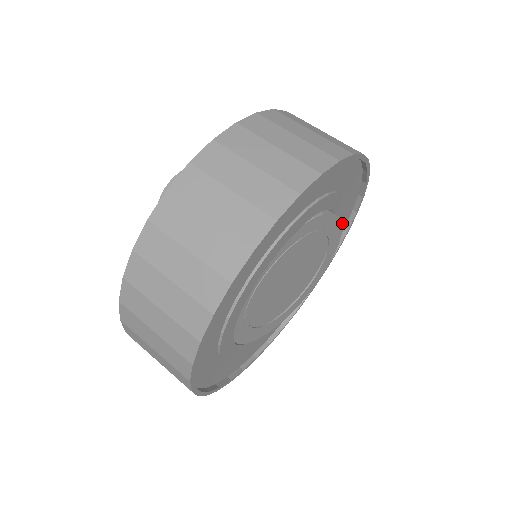
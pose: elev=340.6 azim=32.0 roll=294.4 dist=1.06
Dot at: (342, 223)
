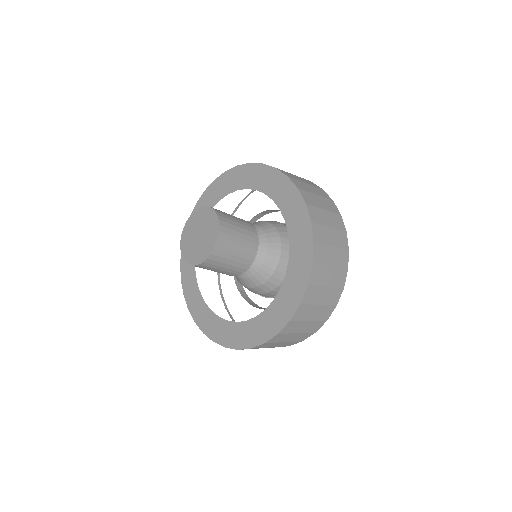
Dot at: occluded
